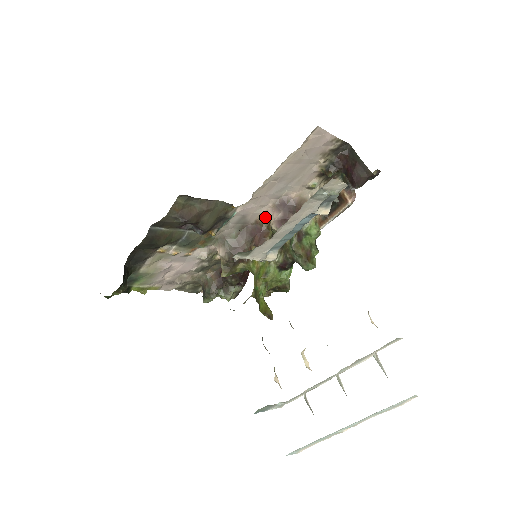
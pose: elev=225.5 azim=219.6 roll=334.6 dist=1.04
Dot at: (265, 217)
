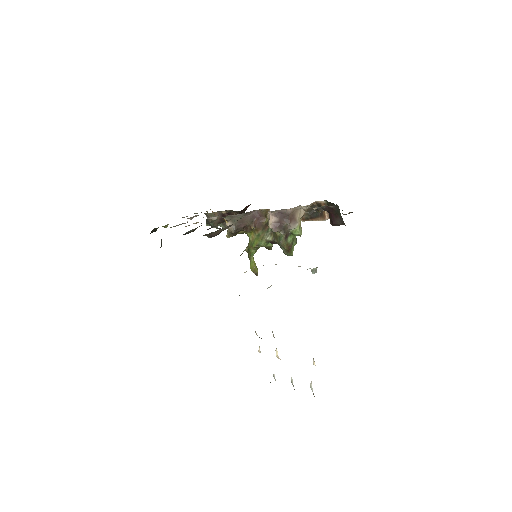
Dot at: (265, 209)
